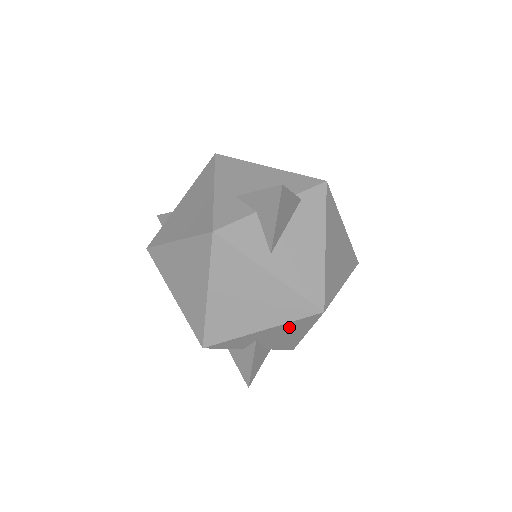
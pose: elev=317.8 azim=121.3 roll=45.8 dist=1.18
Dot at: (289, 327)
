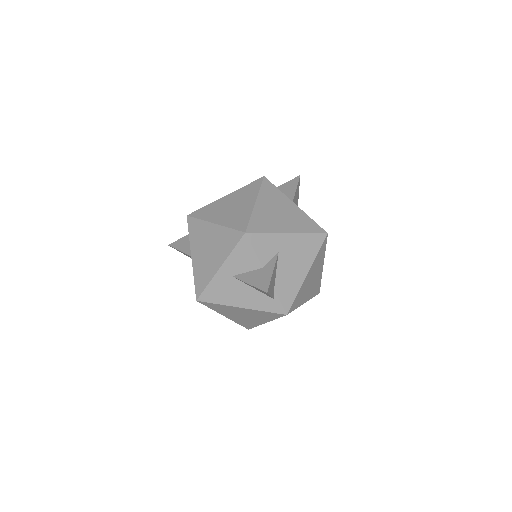
Dot at: (303, 245)
